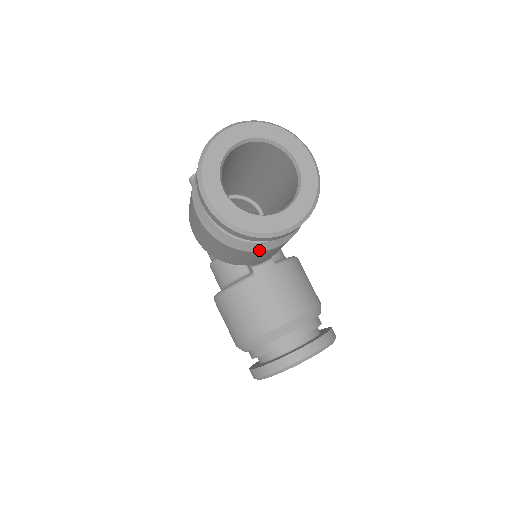
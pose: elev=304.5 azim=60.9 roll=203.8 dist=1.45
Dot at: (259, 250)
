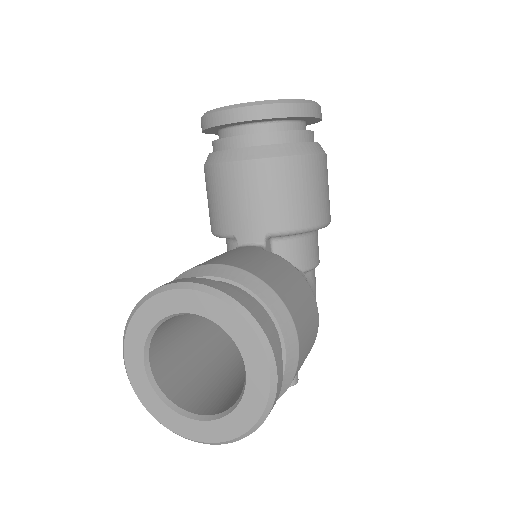
Dot at: (223, 161)
